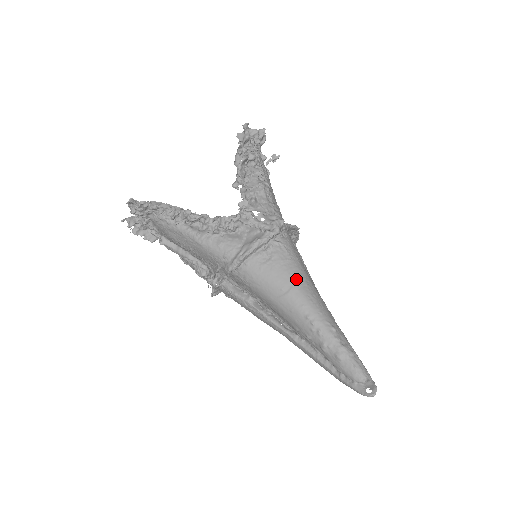
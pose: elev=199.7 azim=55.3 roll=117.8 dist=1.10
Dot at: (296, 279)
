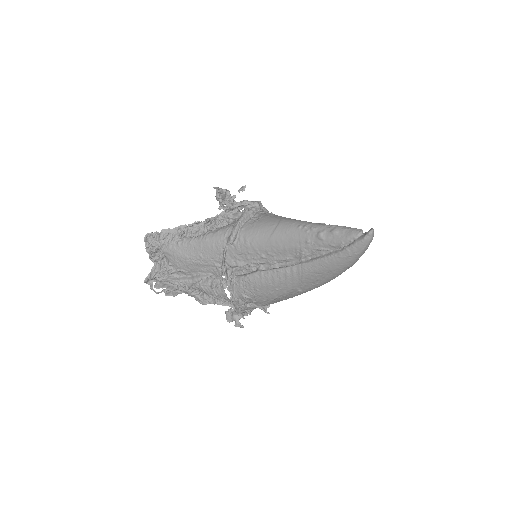
Dot at: (282, 218)
